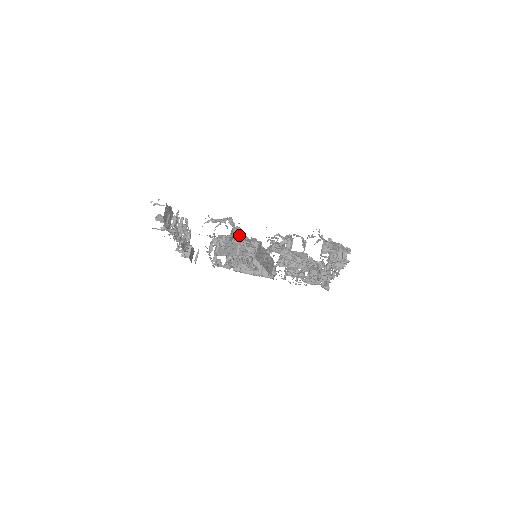
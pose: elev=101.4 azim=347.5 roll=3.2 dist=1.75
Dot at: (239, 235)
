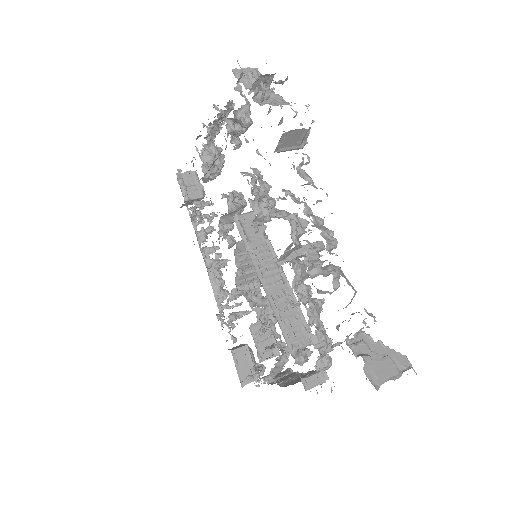
Dot at: occluded
